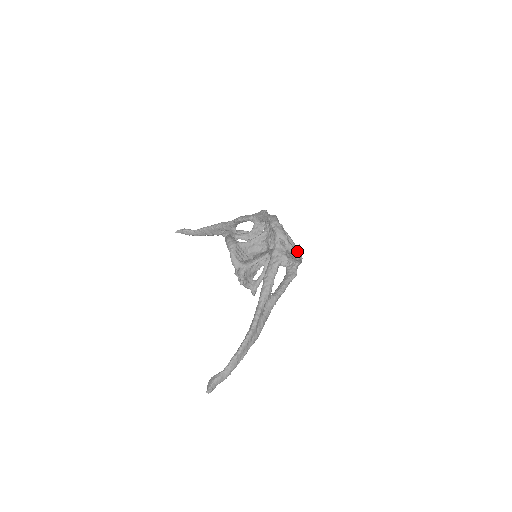
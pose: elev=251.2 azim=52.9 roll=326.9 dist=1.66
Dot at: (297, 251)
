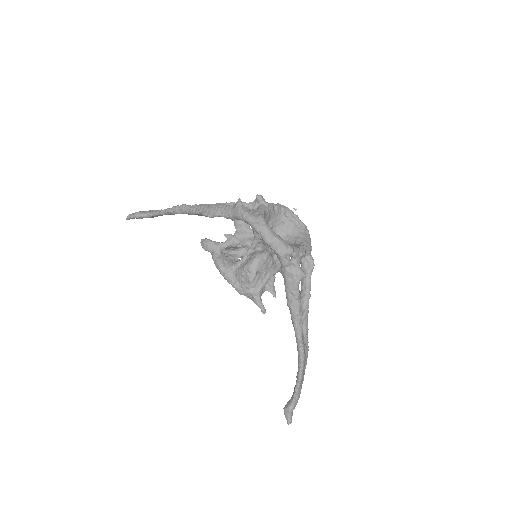
Dot at: (297, 220)
